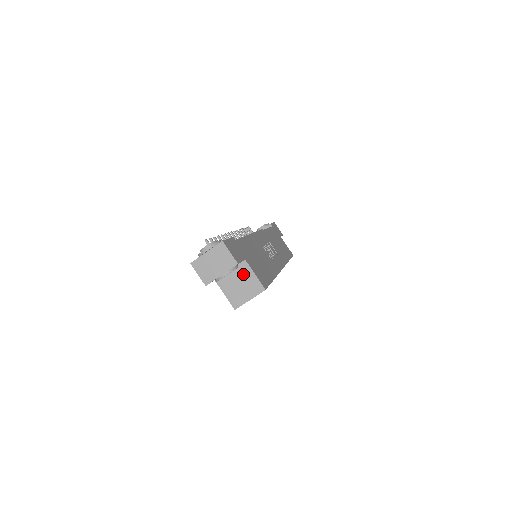
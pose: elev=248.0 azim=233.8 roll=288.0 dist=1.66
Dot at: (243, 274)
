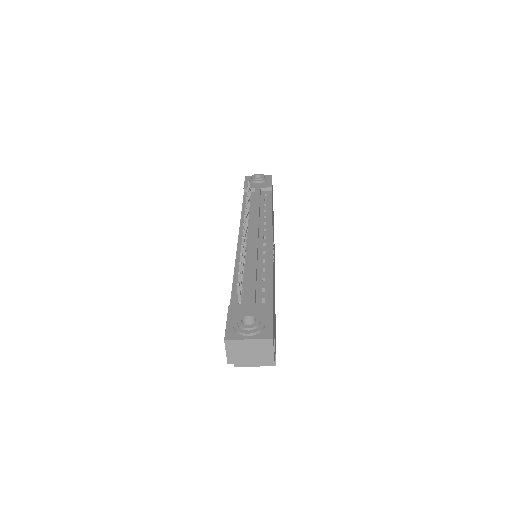
Dot at: occluded
